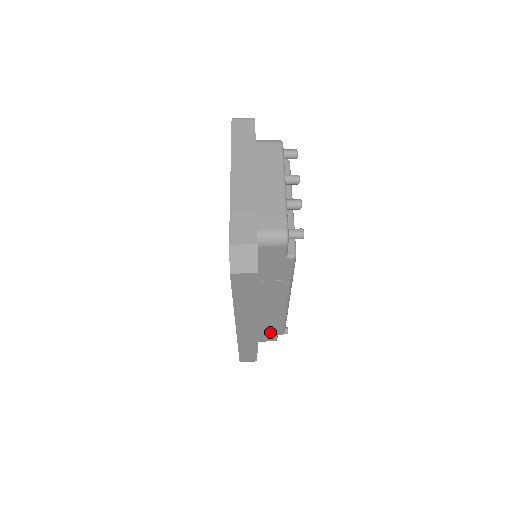
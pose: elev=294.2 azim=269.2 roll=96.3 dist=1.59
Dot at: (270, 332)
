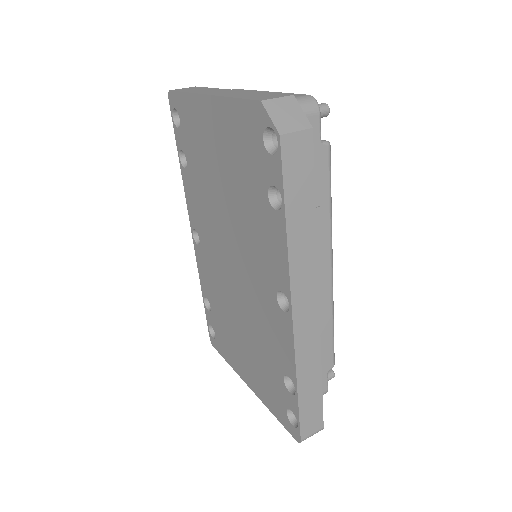
Dot at: occluded
